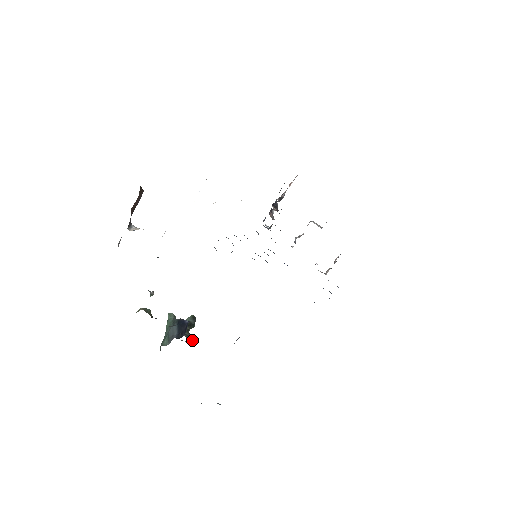
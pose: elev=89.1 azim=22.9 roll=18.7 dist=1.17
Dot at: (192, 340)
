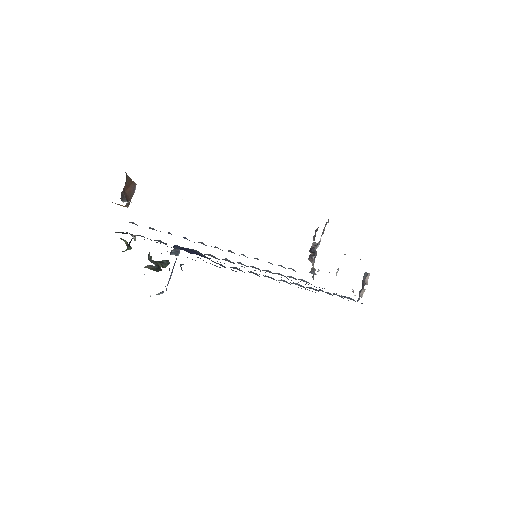
Dot at: (156, 265)
